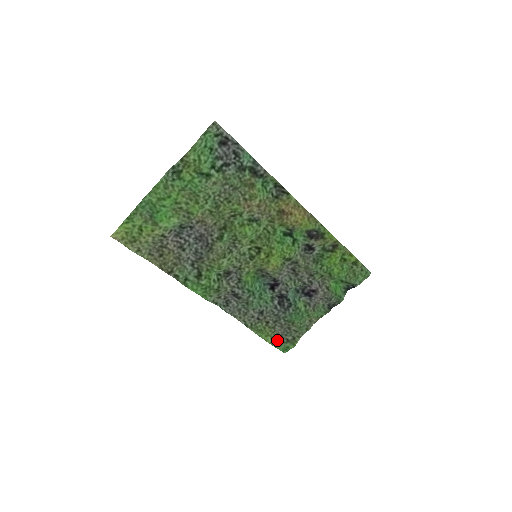
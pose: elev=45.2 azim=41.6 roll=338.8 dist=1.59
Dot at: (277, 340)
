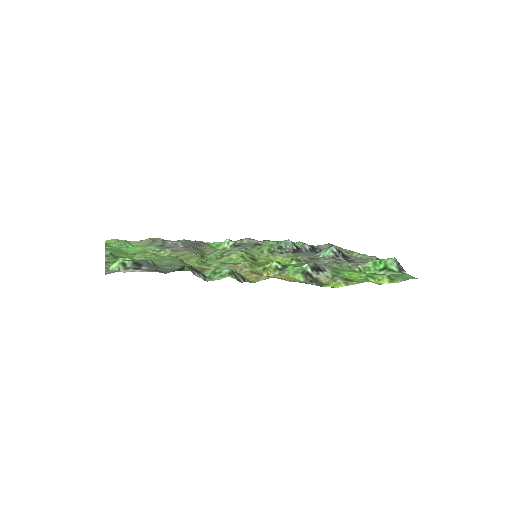
Dot at: occluded
